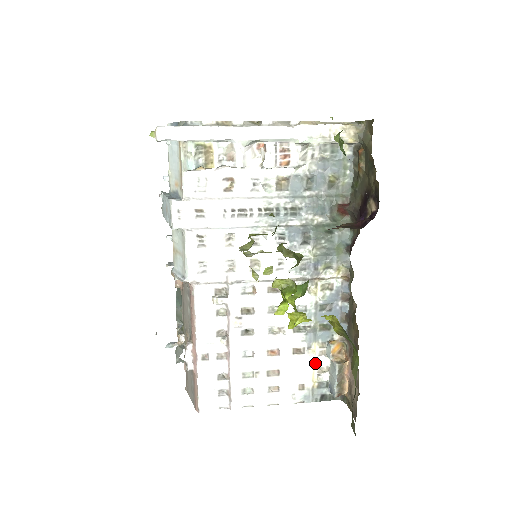
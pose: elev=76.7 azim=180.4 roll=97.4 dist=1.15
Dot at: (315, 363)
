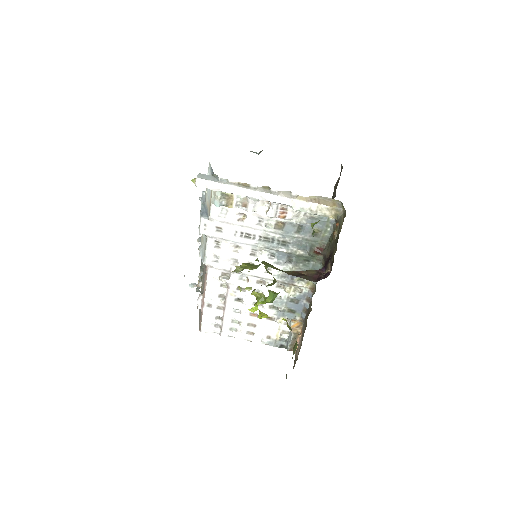
Dot at: (280, 328)
